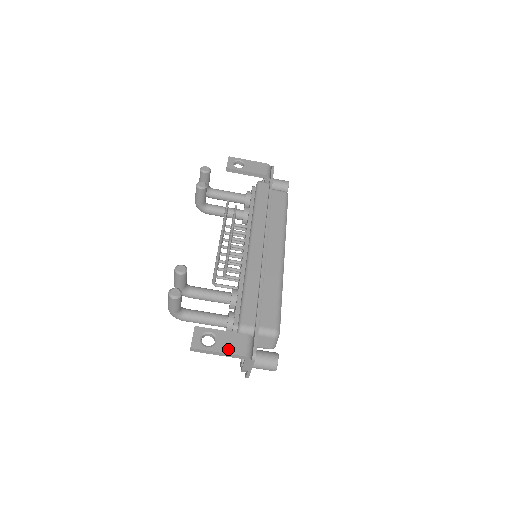
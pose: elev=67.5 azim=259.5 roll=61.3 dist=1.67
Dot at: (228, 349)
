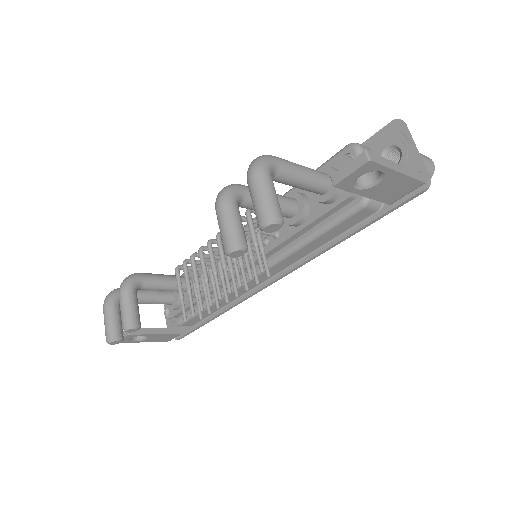
Dot at: (155, 341)
